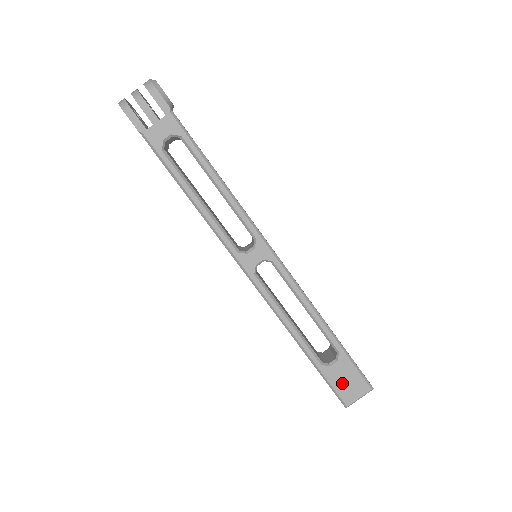
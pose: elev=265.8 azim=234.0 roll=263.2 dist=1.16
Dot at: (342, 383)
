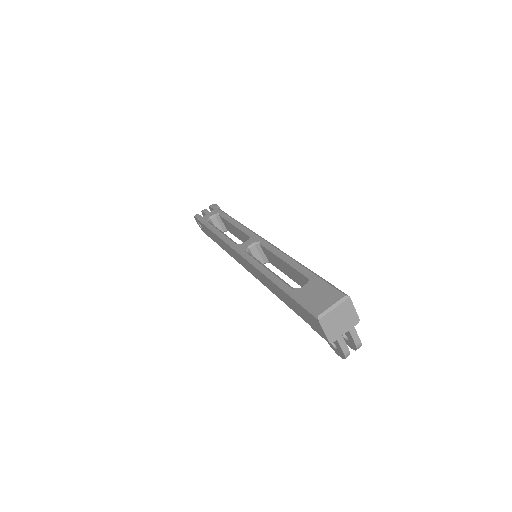
Dot at: (313, 297)
